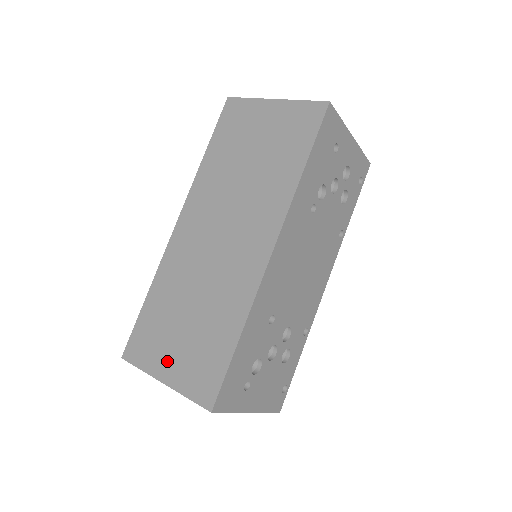
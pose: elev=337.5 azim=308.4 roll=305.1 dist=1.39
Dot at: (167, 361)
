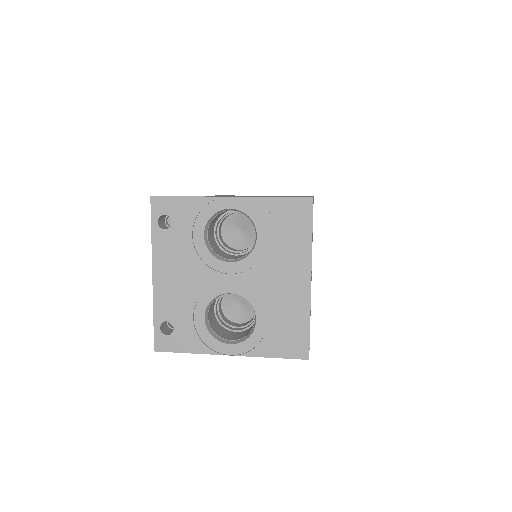
Dot at: occluded
